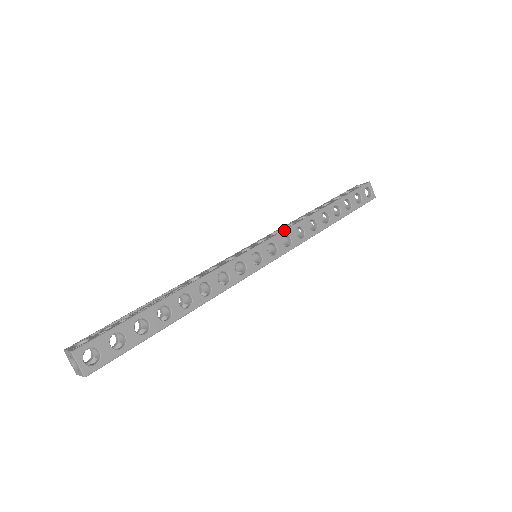
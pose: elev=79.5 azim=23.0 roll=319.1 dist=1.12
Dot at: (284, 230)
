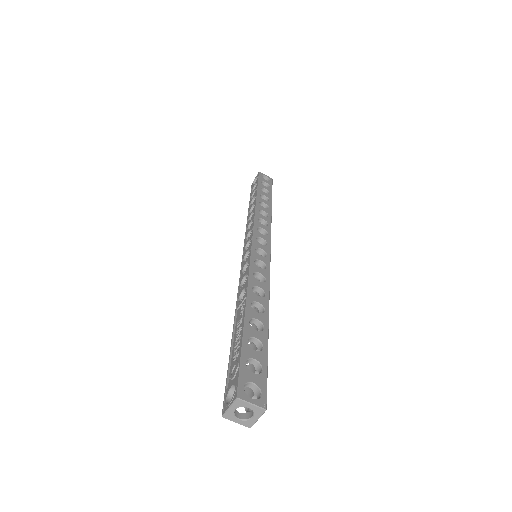
Dot at: (253, 226)
